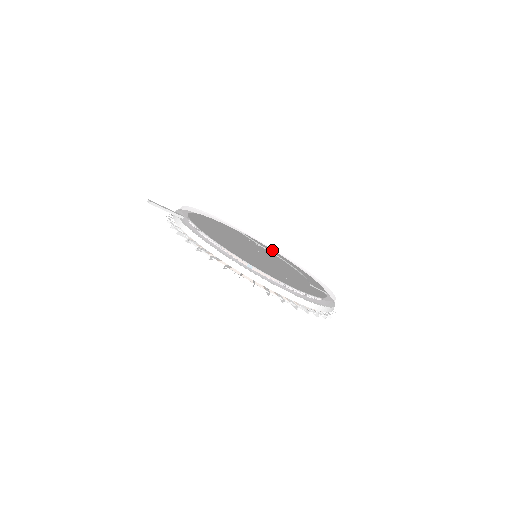
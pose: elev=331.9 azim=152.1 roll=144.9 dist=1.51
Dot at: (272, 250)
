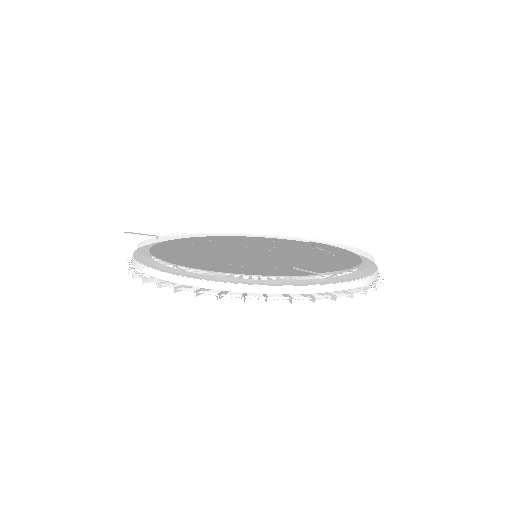
Dot at: (341, 249)
